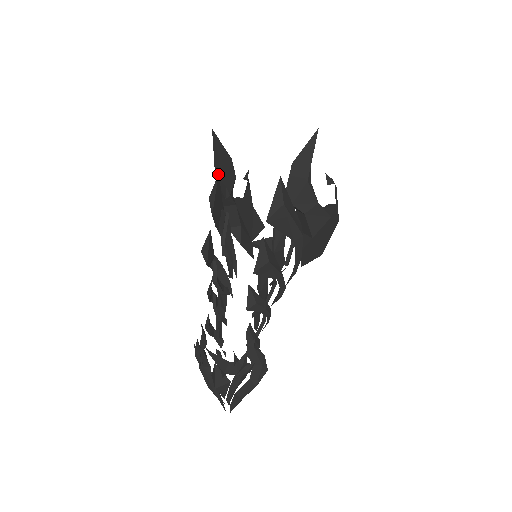
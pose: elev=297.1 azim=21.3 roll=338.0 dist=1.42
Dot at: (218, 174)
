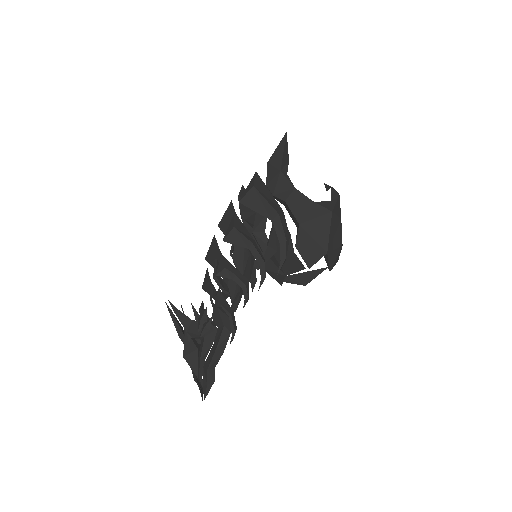
Dot at: (231, 201)
